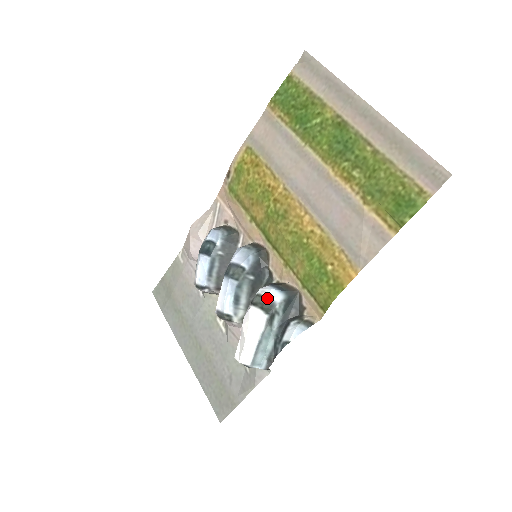
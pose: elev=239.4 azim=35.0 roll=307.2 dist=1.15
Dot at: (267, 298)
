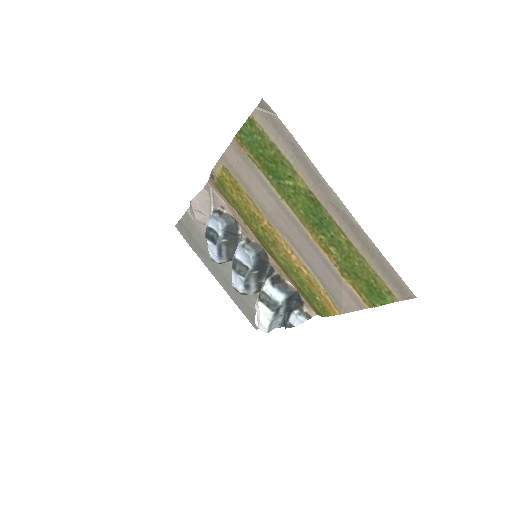
Dot at: (271, 299)
